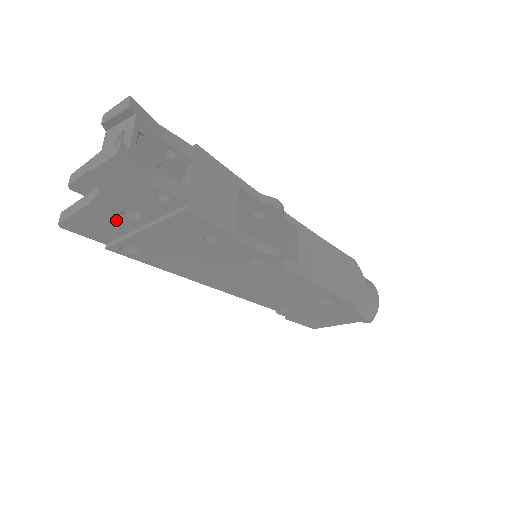
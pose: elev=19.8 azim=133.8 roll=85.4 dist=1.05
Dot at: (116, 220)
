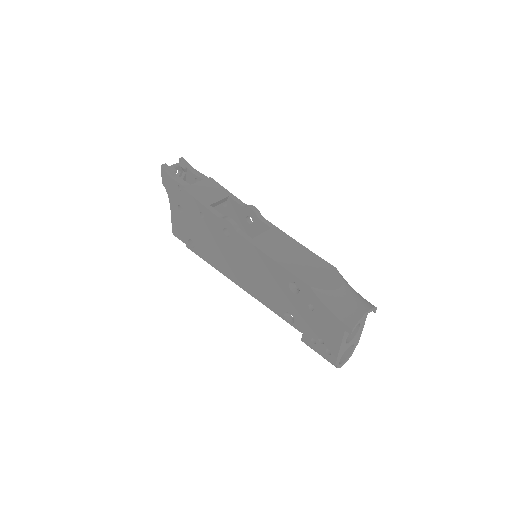
Dot at: (180, 217)
